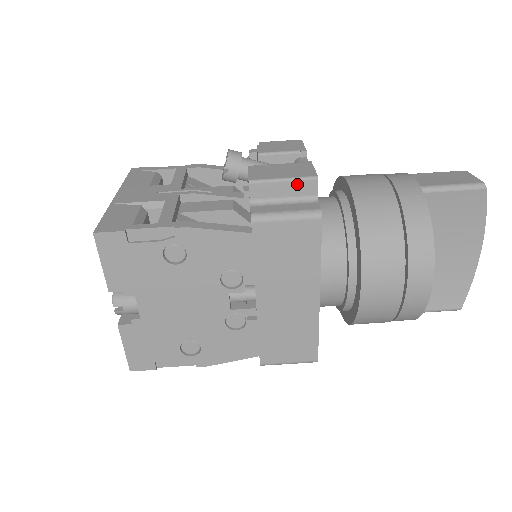
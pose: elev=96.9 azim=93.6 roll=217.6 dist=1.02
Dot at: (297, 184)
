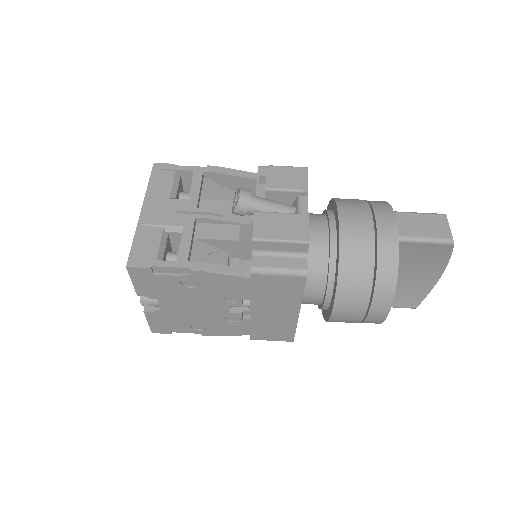
Dot at: (292, 245)
